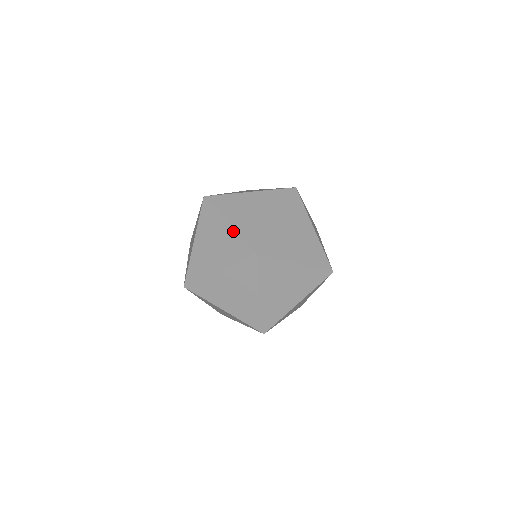
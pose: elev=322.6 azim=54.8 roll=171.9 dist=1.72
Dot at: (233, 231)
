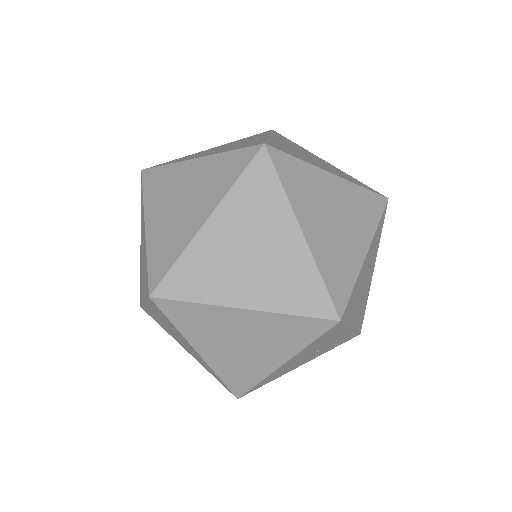
Dot at: (264, 314)
